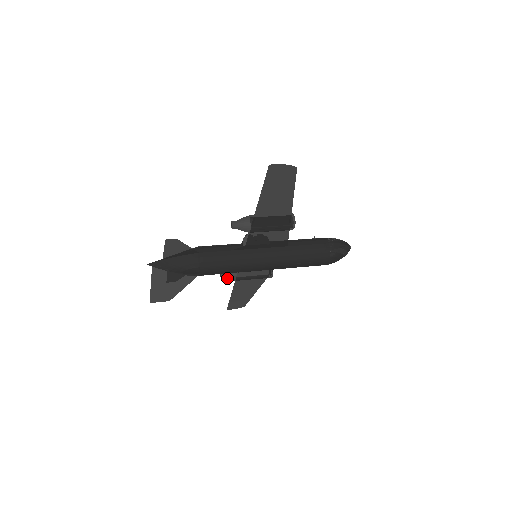
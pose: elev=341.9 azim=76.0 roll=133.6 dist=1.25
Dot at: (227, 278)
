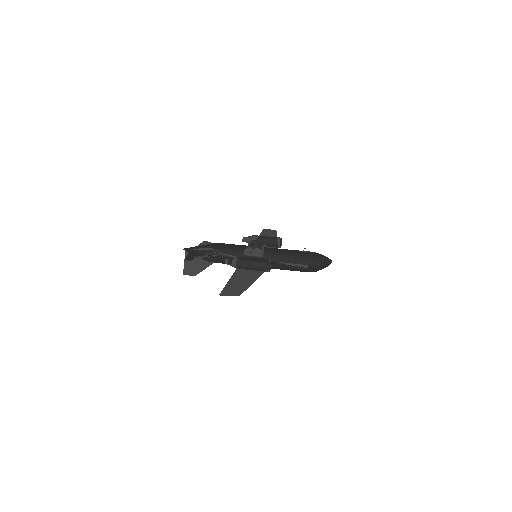
Dot at: (247, 242)
